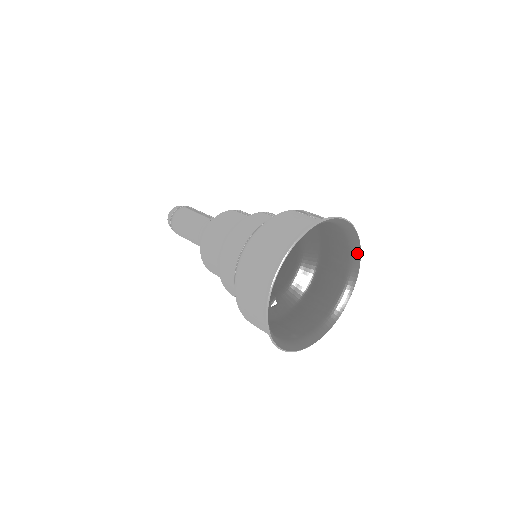
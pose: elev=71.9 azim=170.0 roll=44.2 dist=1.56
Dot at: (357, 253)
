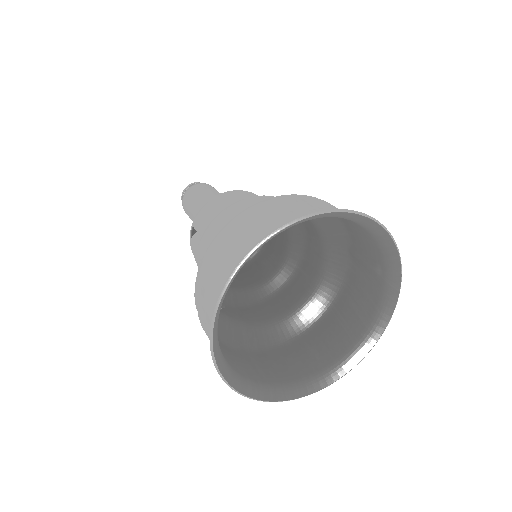
Dot at: (352, 362)
